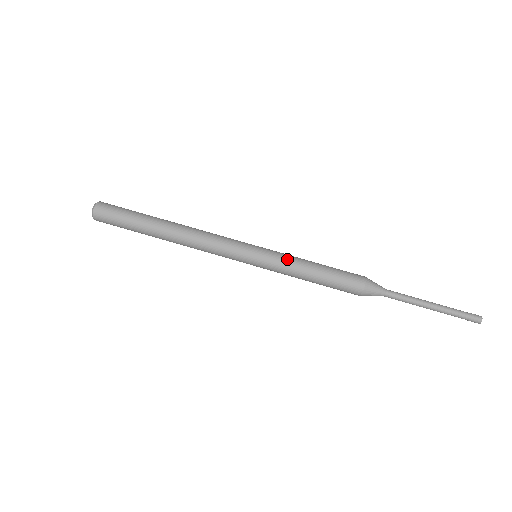
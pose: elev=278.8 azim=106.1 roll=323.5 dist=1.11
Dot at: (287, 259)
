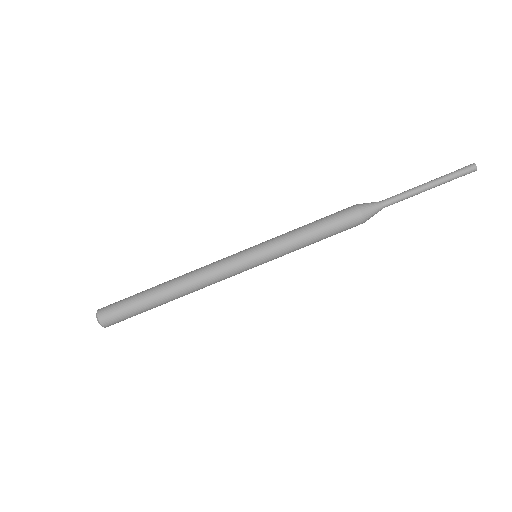
Dot at: (287, 249)
